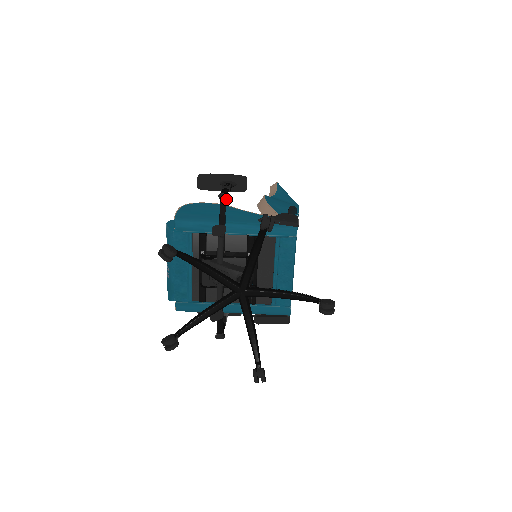
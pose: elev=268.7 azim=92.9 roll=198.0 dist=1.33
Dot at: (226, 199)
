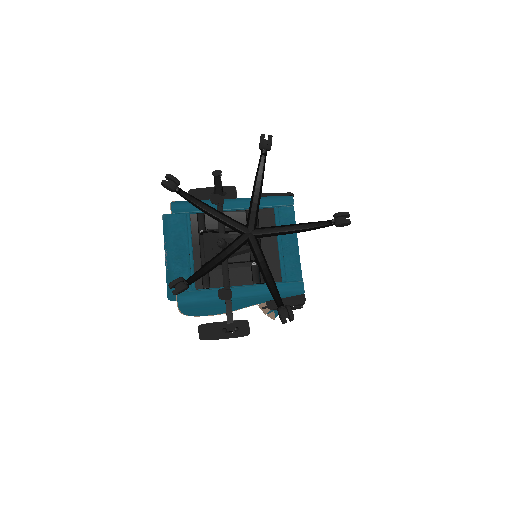
Dot at: (220, 175)
